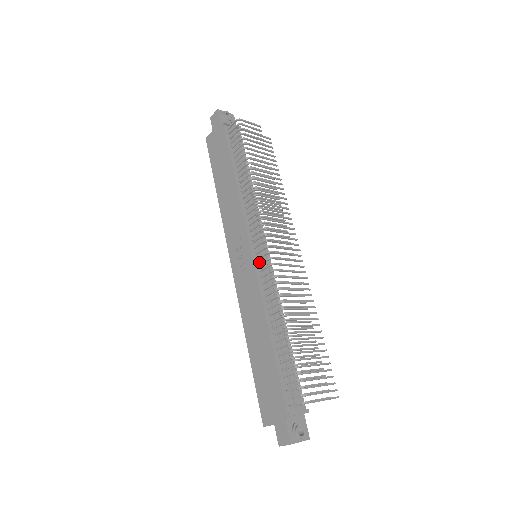
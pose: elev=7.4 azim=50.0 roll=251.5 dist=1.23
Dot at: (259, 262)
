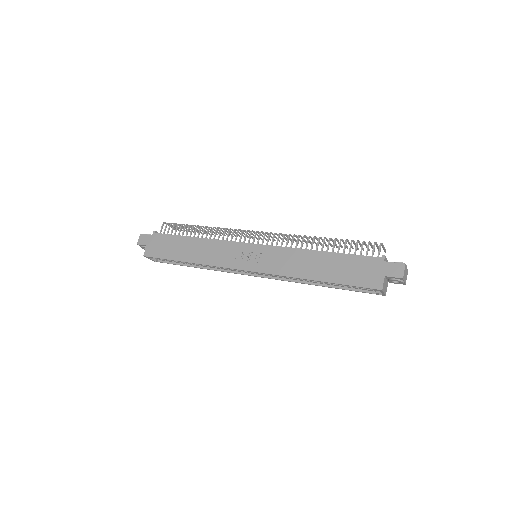
Dot at: occluded
